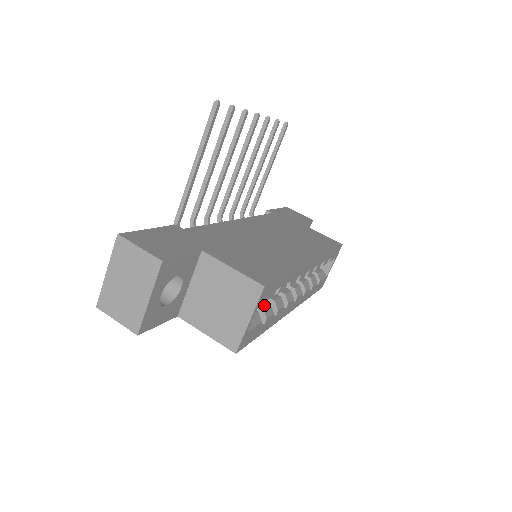
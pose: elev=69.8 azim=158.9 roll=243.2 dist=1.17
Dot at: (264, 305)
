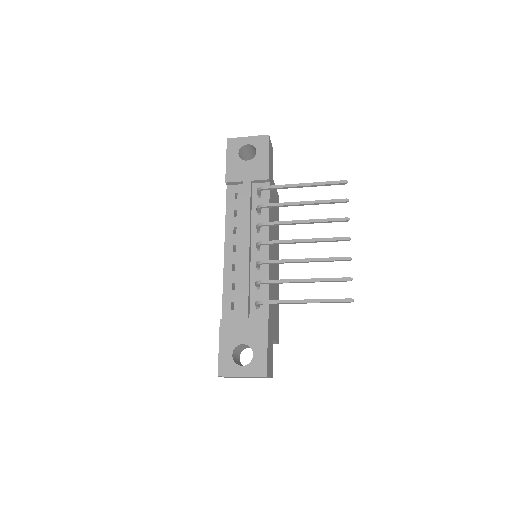
Dot at: occluded
